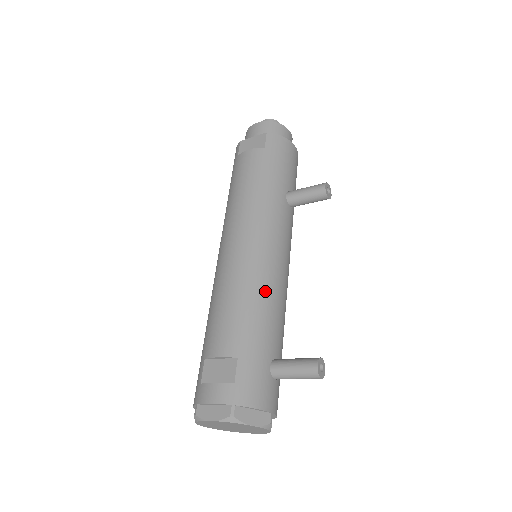
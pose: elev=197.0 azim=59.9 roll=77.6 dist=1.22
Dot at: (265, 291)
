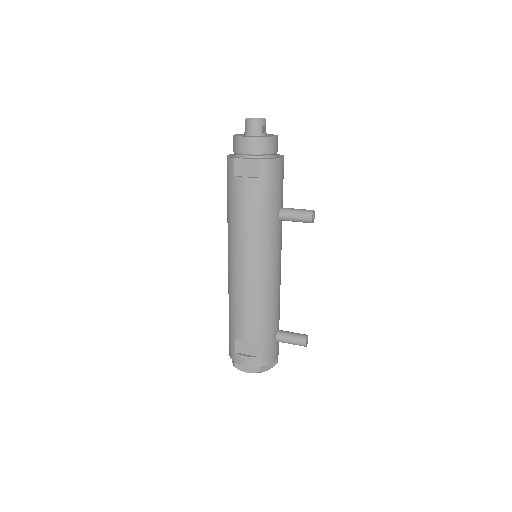
Dot at: (270, 299)
